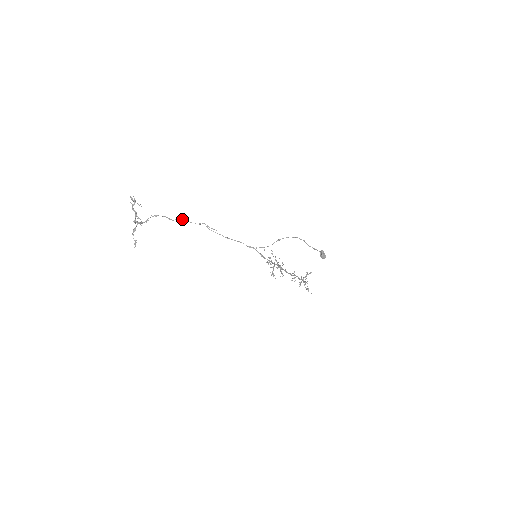
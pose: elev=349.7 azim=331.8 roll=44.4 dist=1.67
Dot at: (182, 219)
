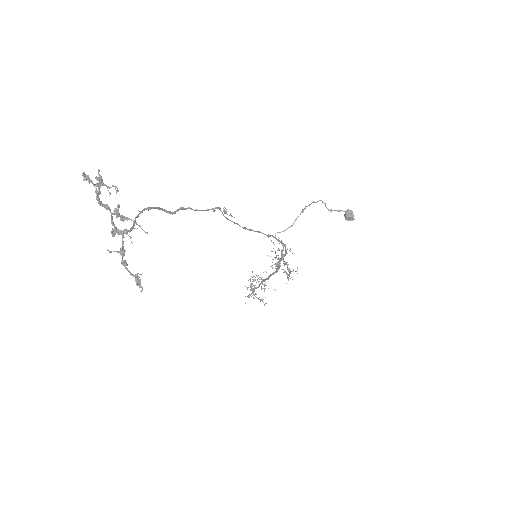
Dot at: (188, 207)
